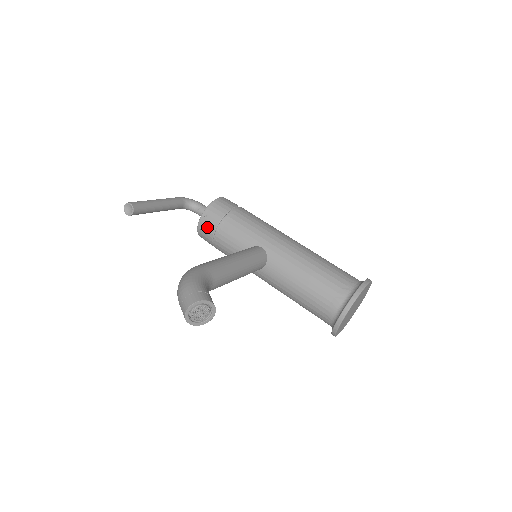
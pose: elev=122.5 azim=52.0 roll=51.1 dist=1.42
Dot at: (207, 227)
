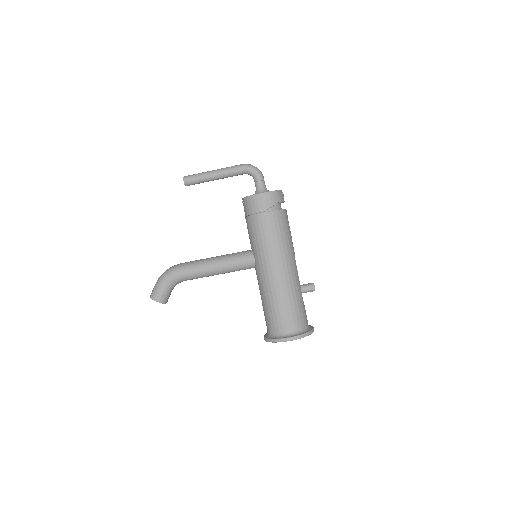
Dot at: occluded
